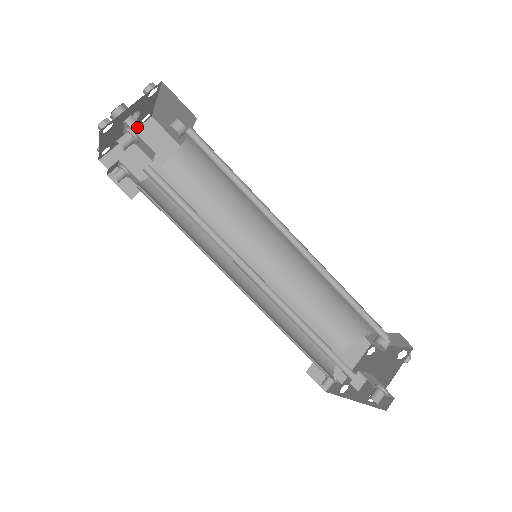
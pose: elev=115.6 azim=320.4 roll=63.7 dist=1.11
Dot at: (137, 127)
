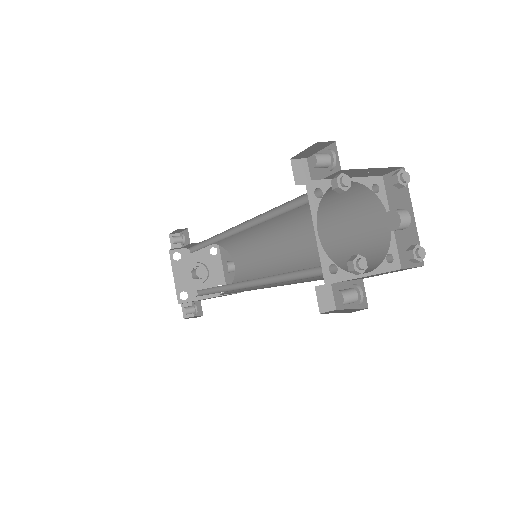
Dot at: occluded
